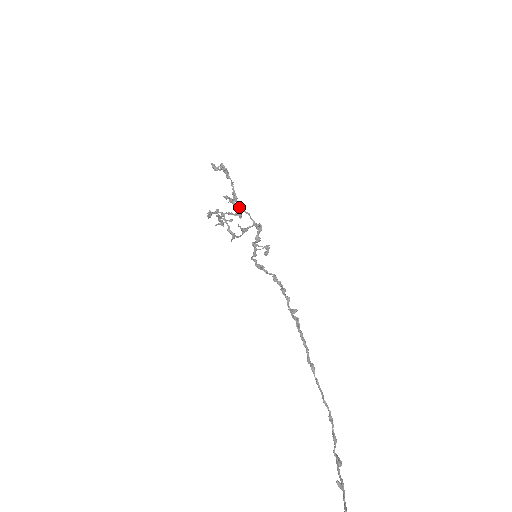
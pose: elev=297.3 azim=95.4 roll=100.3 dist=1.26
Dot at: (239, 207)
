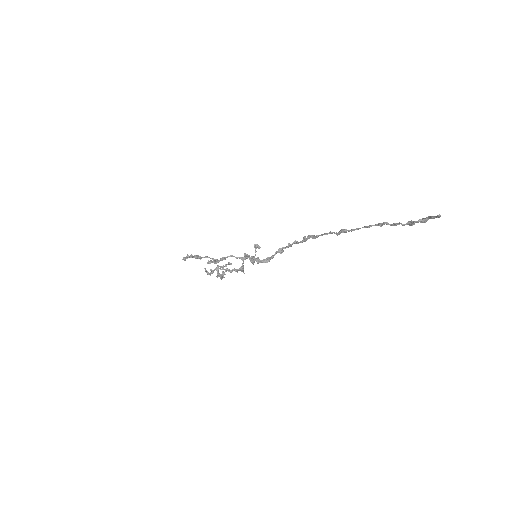
Dot at: (222, 259)
